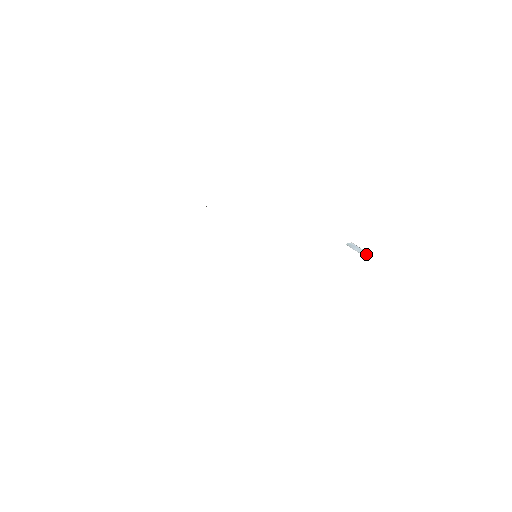
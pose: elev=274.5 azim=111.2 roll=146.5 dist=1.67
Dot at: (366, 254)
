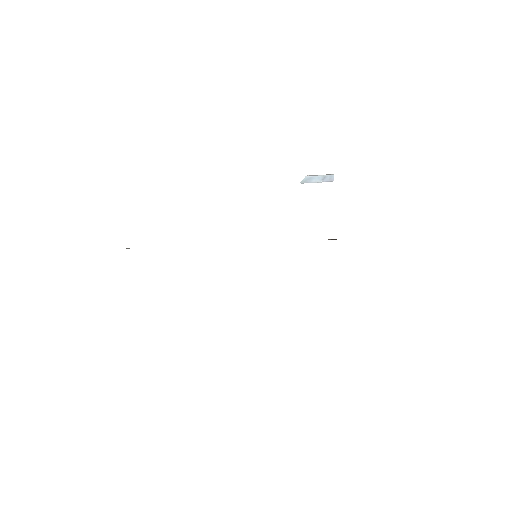
Dot at: (327, 178)
